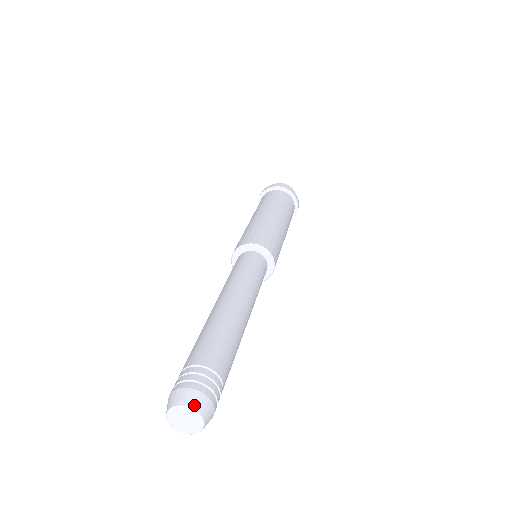
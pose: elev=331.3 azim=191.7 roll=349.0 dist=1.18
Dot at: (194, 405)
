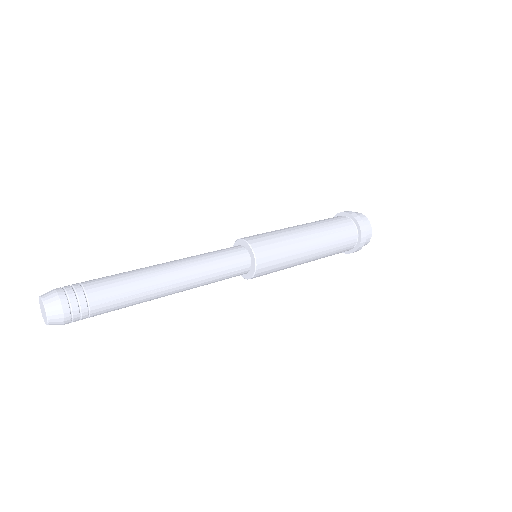
Dot at: (46, 300)
